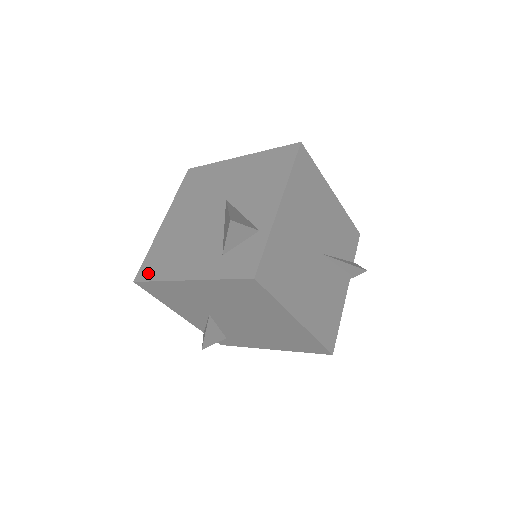
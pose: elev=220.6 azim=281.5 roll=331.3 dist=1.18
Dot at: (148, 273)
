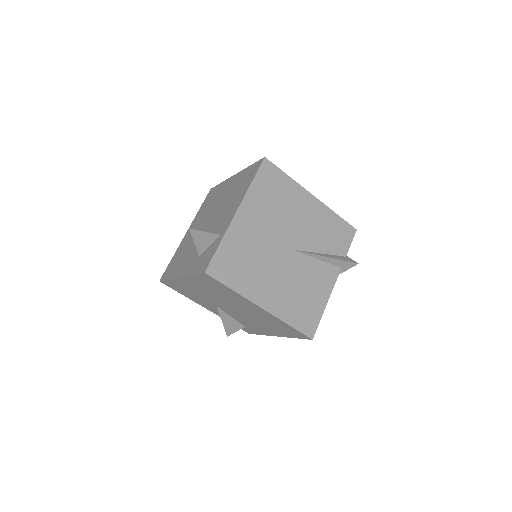
Dot at: (166, 274)
